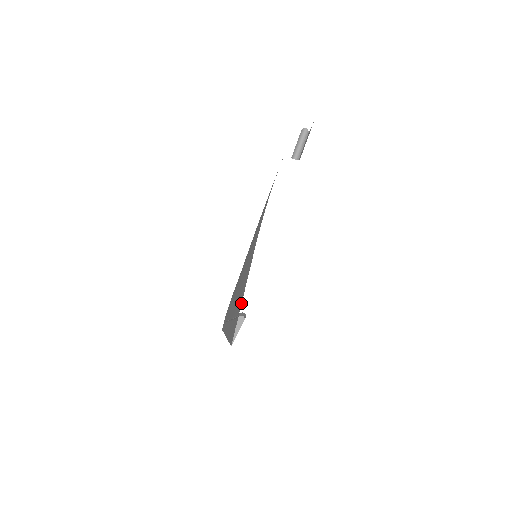
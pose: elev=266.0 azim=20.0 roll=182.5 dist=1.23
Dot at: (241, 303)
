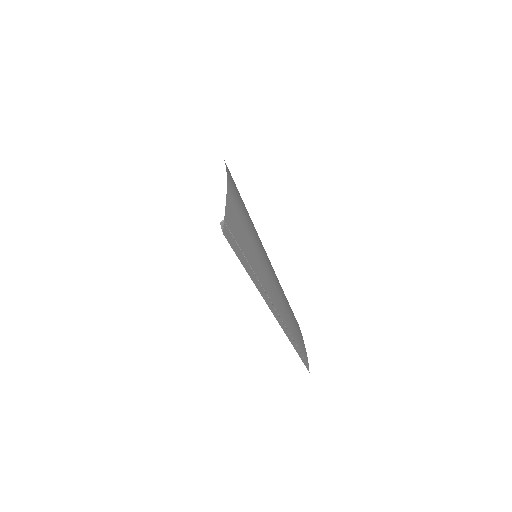
Dot at: occluded
